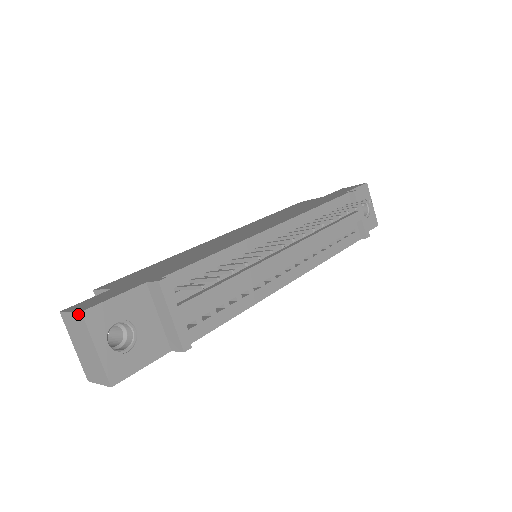
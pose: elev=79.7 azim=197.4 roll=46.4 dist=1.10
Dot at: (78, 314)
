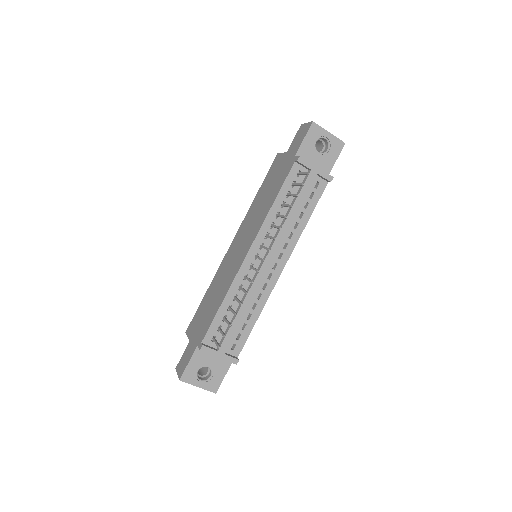
Dot at: (180, 379)
